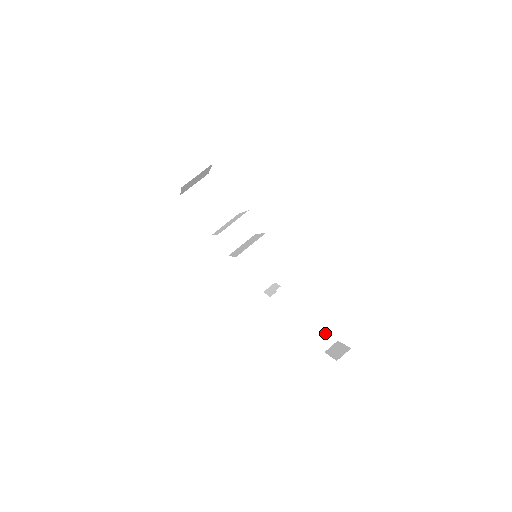
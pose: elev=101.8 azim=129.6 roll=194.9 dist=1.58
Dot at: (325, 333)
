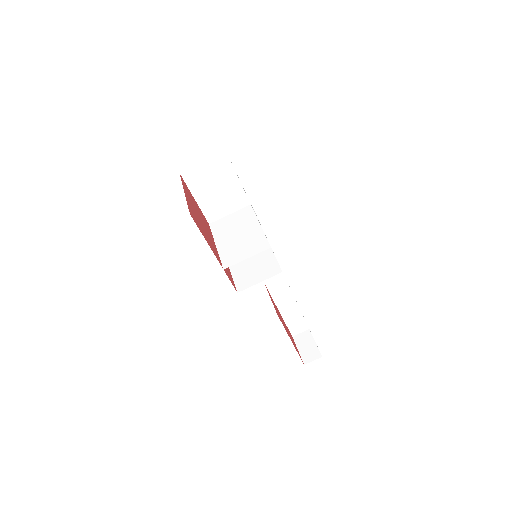
Dot at: (300, 323)
